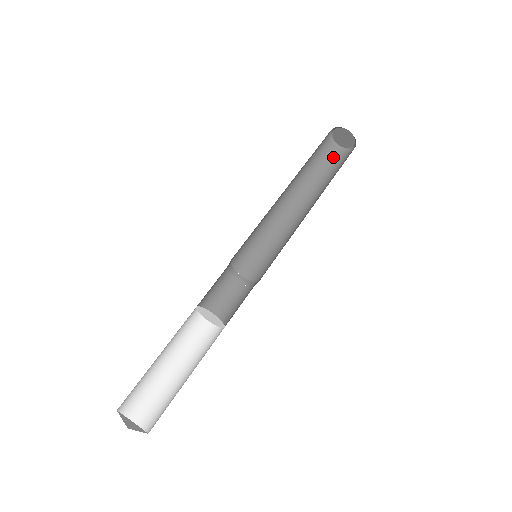
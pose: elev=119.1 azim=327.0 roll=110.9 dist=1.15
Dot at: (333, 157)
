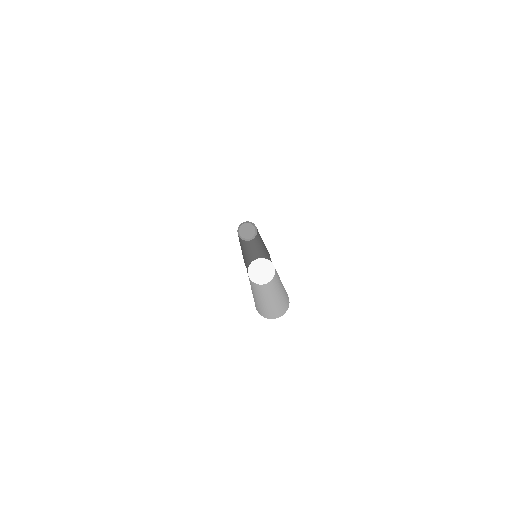
Dot at: (252, 241)
